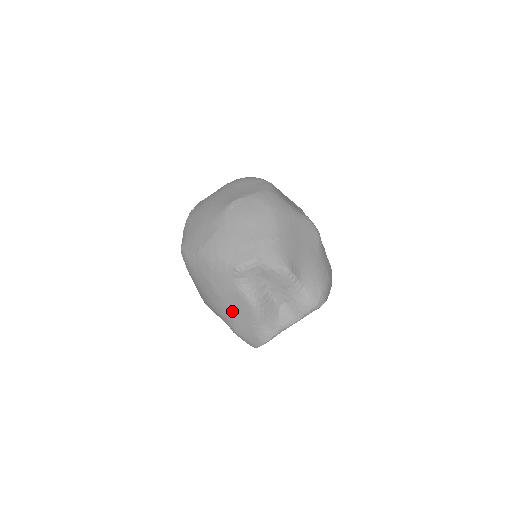
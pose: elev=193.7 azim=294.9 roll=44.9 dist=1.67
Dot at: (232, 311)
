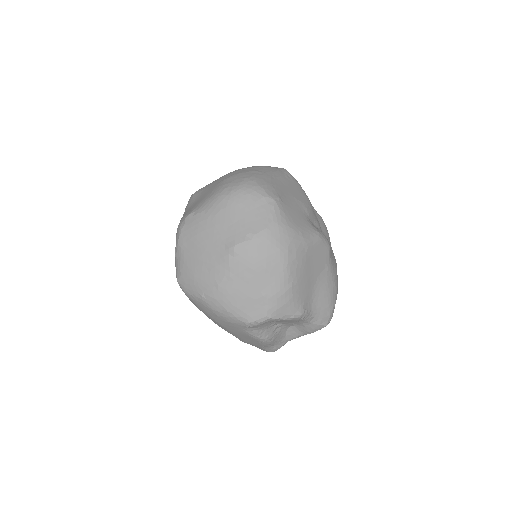
Dot at: (240, 337)
